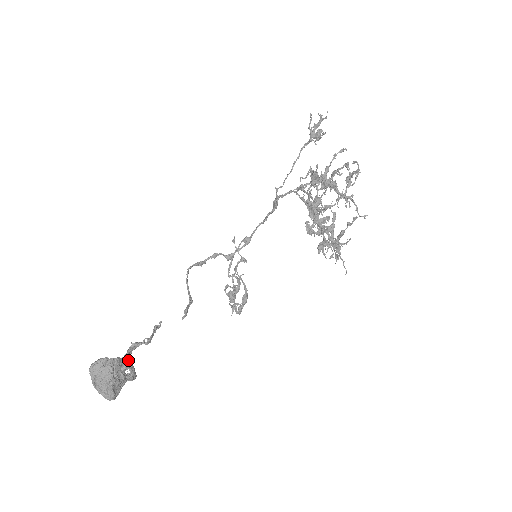
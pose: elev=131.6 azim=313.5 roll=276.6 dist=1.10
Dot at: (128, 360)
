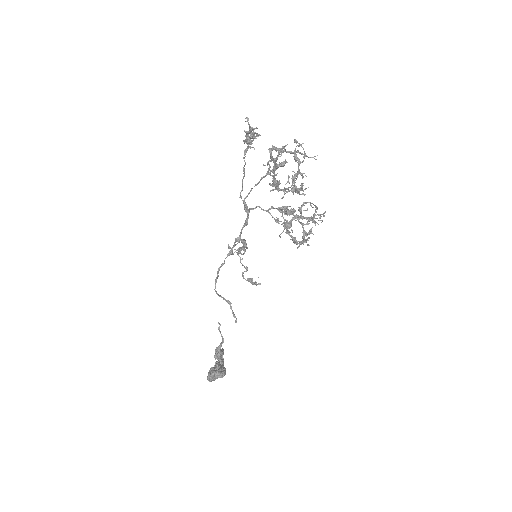
Dot at: occluded
